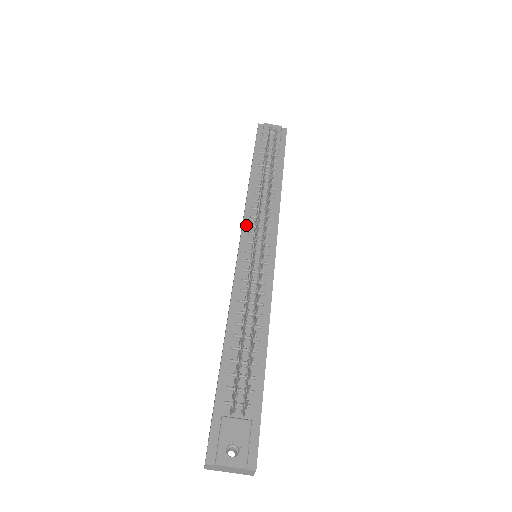
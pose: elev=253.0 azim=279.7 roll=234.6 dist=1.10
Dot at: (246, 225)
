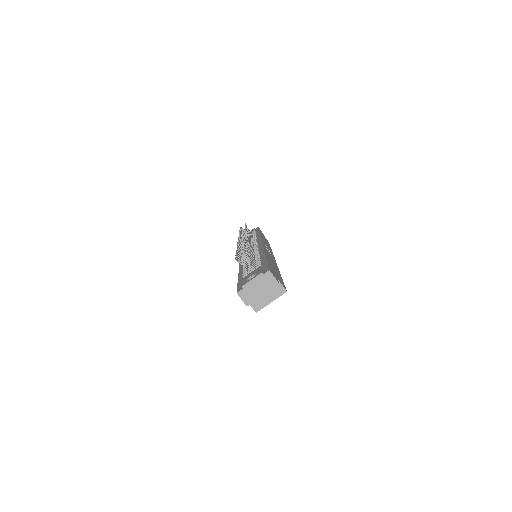
Dot at: occluded
